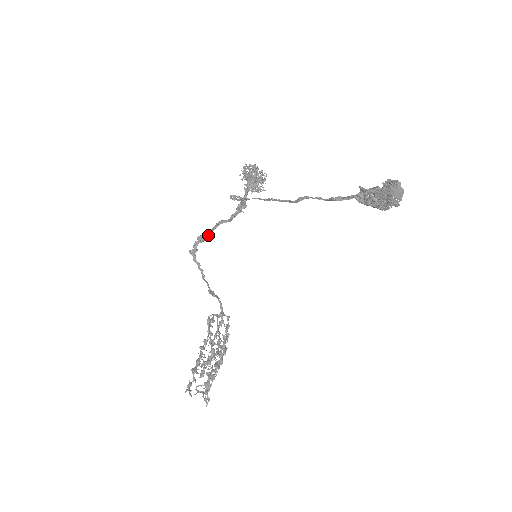
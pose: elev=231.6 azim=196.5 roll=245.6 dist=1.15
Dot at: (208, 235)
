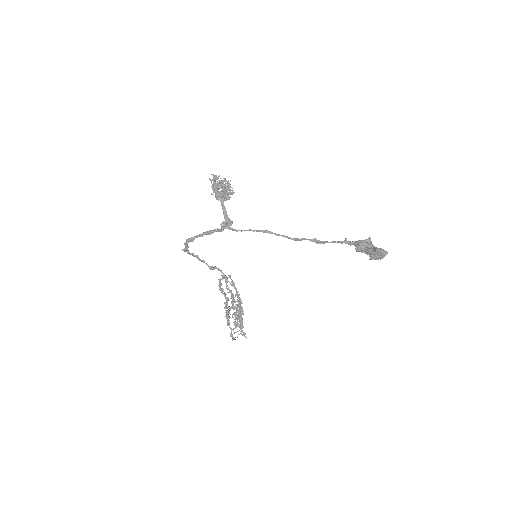
Dot at: occluded
